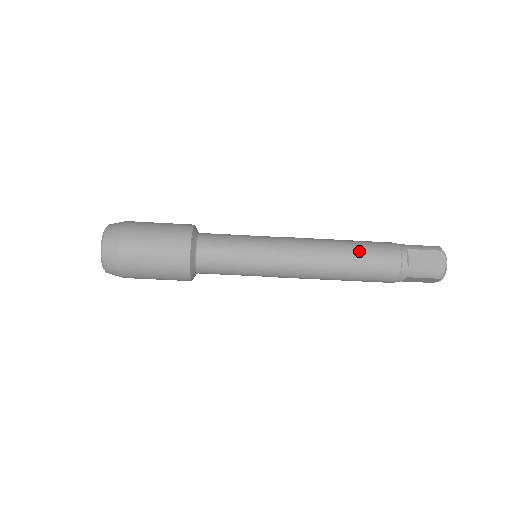
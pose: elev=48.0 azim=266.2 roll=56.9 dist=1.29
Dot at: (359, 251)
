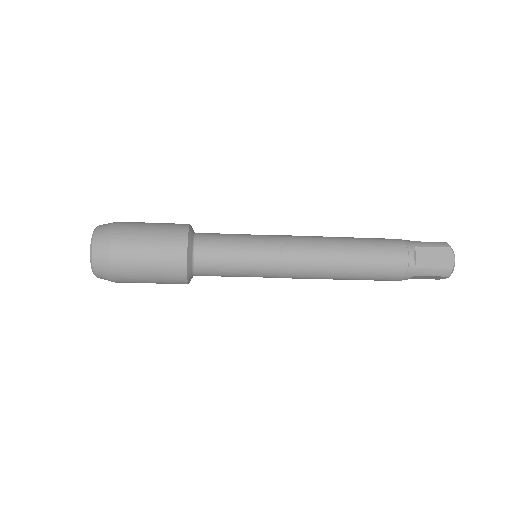
Dot at: (365, 250)
